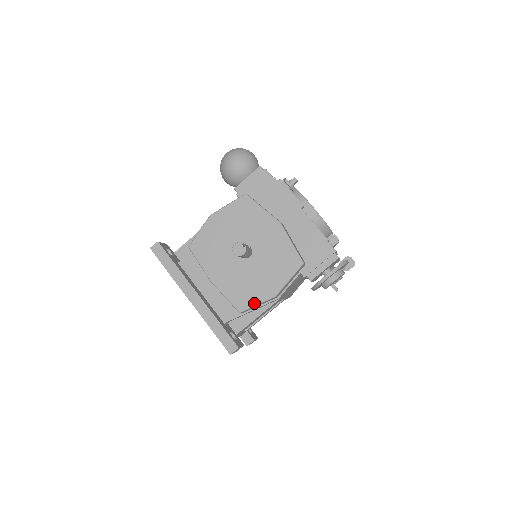
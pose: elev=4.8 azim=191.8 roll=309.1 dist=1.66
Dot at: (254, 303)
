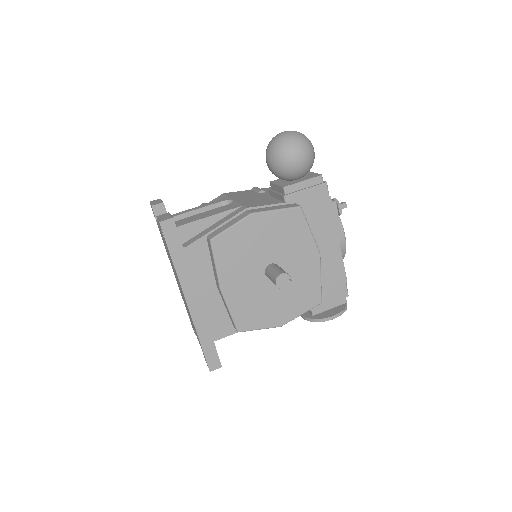
Dot at: (258, 327)
